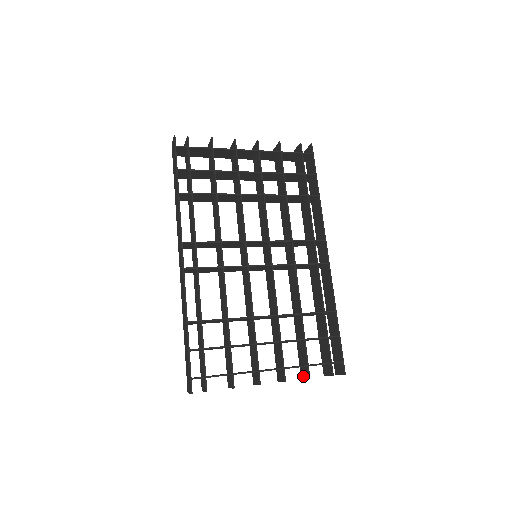
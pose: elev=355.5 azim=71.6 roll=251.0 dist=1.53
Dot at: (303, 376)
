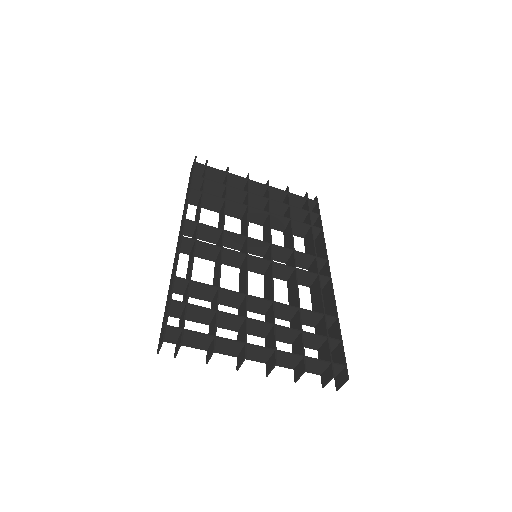
Dot at: (297, 375)
